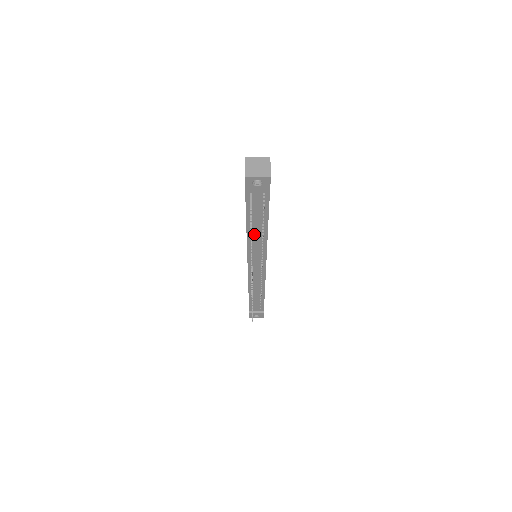
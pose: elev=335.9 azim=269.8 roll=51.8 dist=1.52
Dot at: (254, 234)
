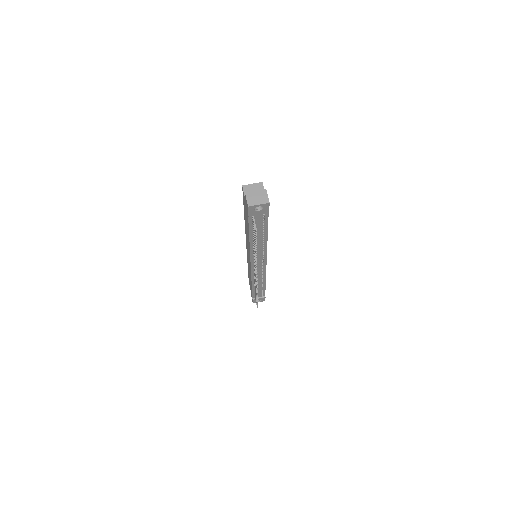
Dot at: occluded
